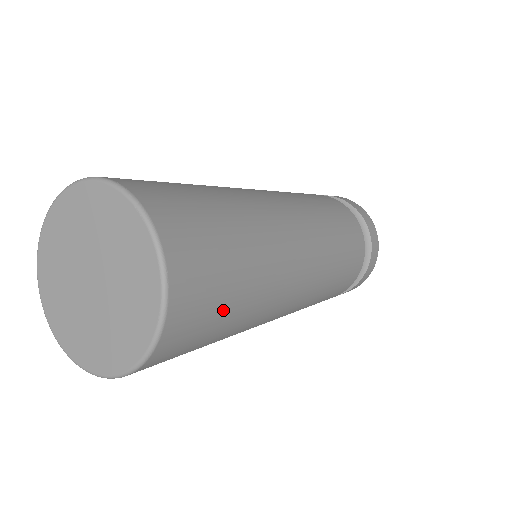
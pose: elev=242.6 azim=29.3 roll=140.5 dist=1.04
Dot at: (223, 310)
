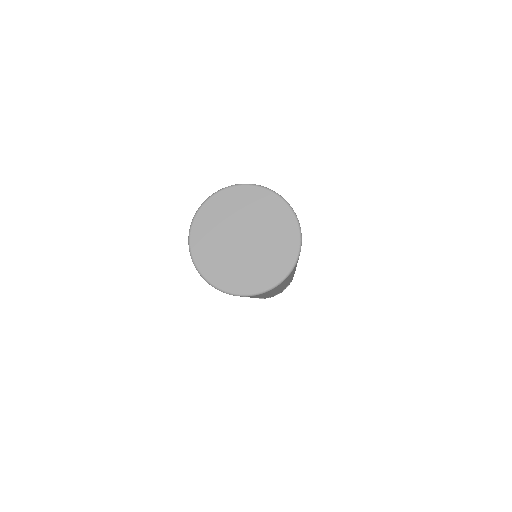
Dot at: occluded
